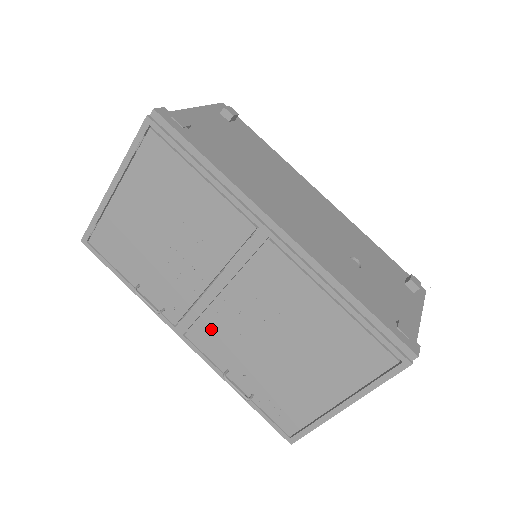
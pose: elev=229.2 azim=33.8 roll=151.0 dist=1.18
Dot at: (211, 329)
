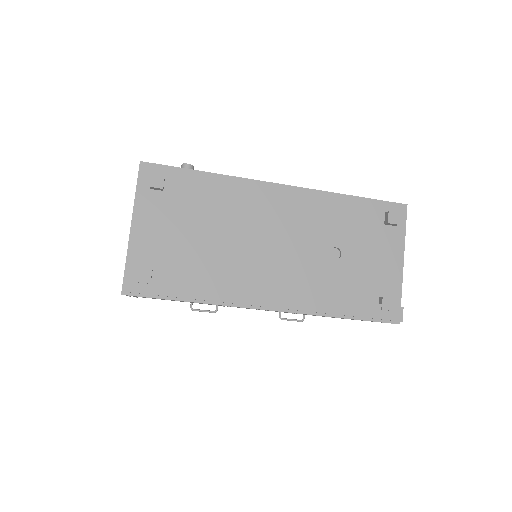
Dot at: occluded
